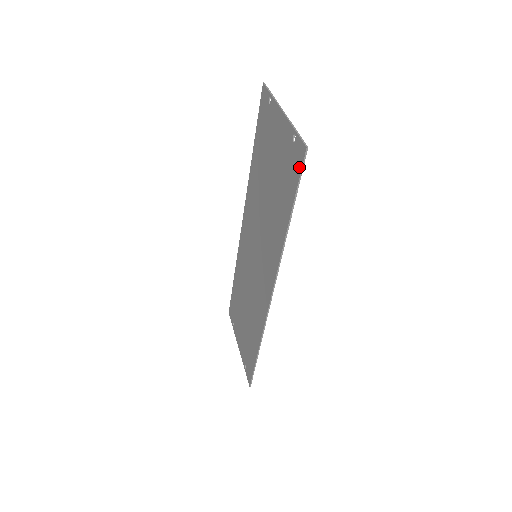
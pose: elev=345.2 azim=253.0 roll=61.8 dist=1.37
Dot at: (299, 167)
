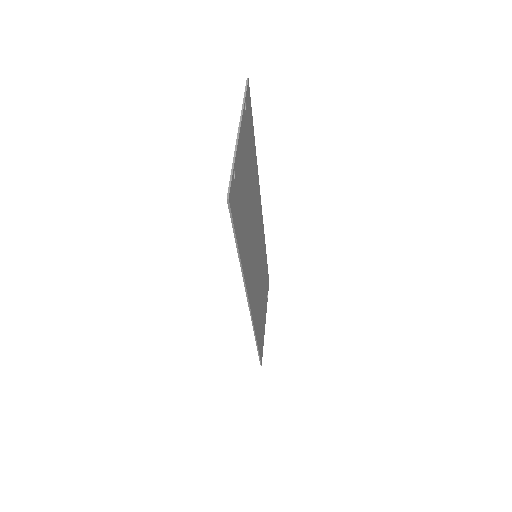
Dot at: (231, 212)
